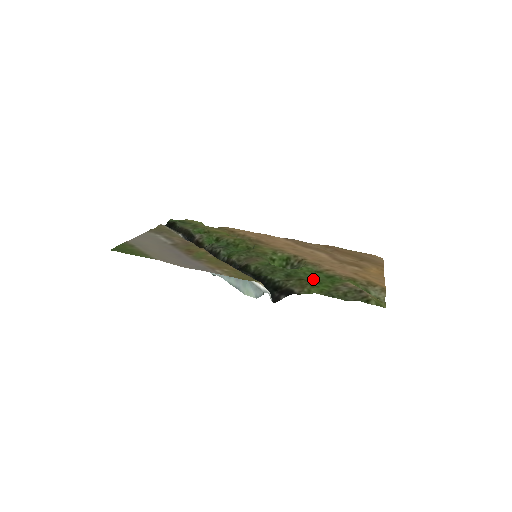
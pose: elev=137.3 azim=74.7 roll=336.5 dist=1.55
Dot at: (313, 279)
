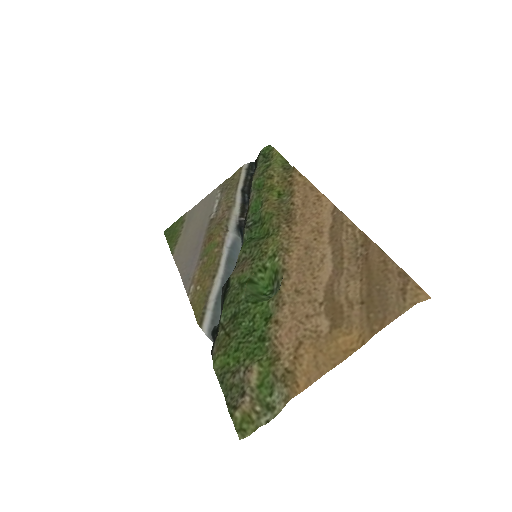
Dot at: (240, 338)
